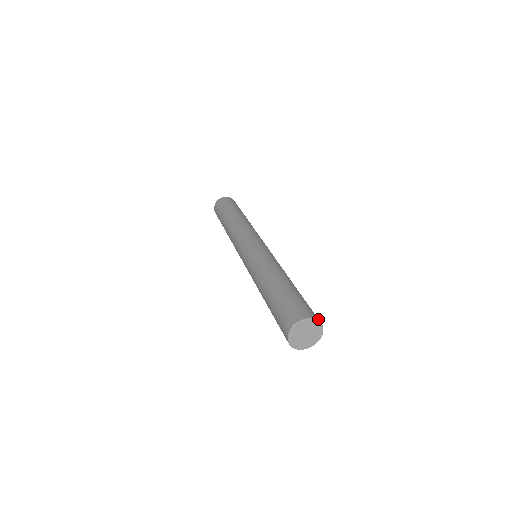
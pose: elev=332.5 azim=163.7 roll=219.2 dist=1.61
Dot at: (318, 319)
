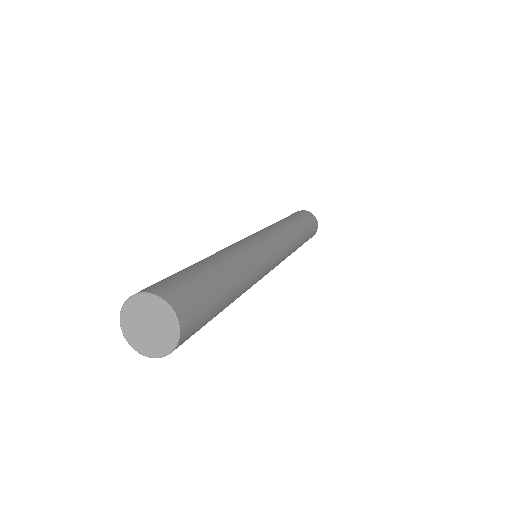
Dot at: (151, 290)
